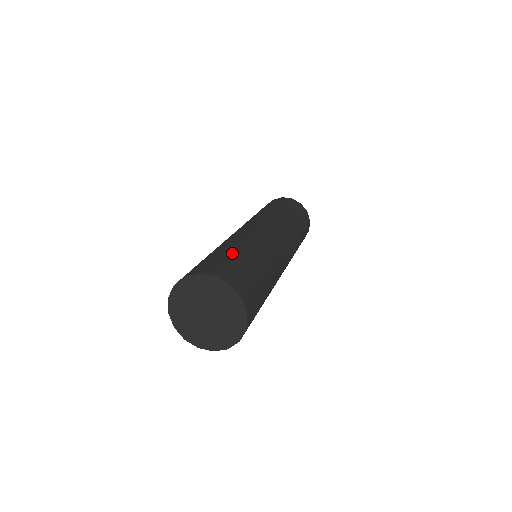
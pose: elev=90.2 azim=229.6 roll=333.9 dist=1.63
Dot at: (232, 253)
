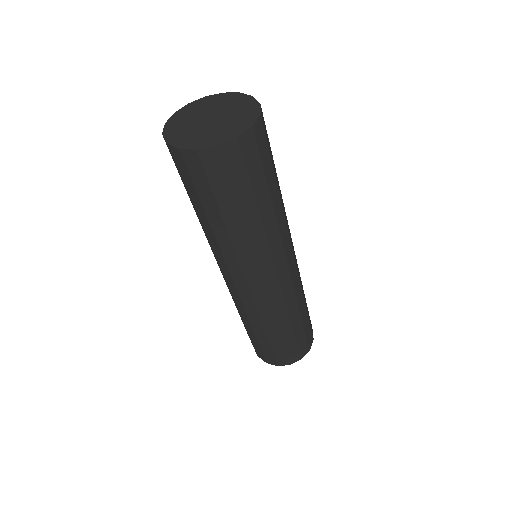
Dot at: occluded
